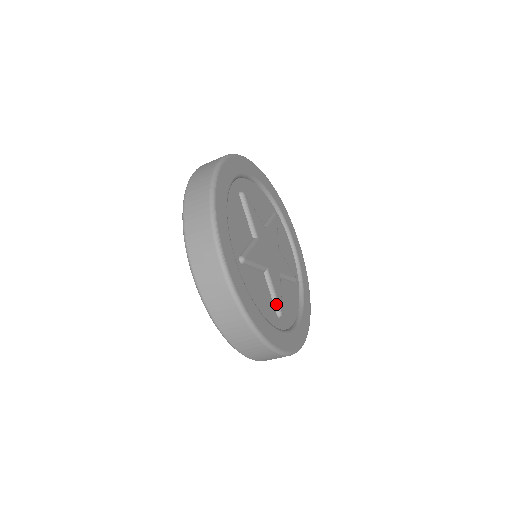
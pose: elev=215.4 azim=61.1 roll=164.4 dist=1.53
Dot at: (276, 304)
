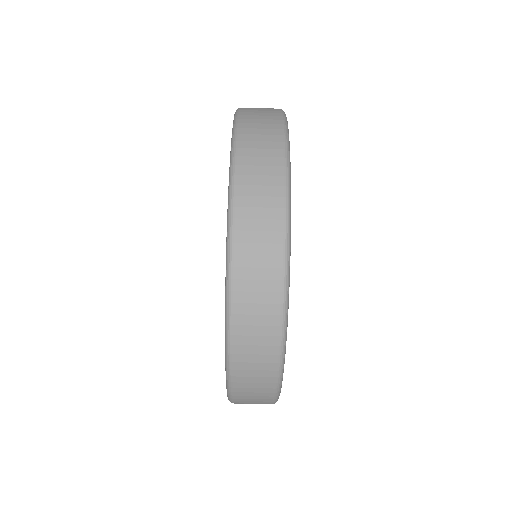
Dot at: occluded
